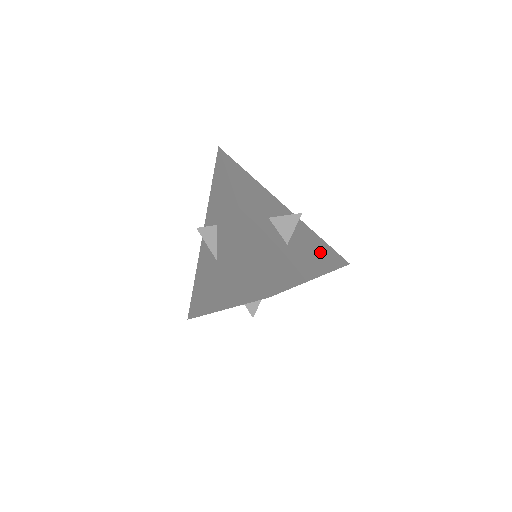
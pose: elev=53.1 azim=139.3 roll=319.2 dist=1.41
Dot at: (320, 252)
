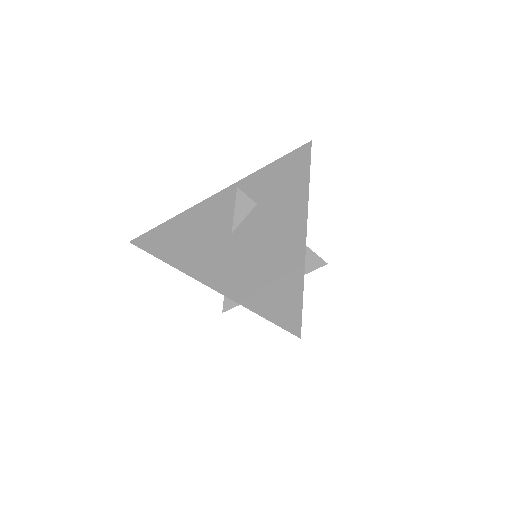
Dot at: occluded
